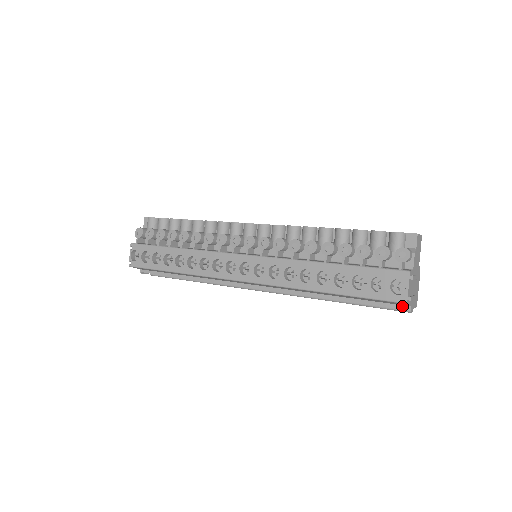
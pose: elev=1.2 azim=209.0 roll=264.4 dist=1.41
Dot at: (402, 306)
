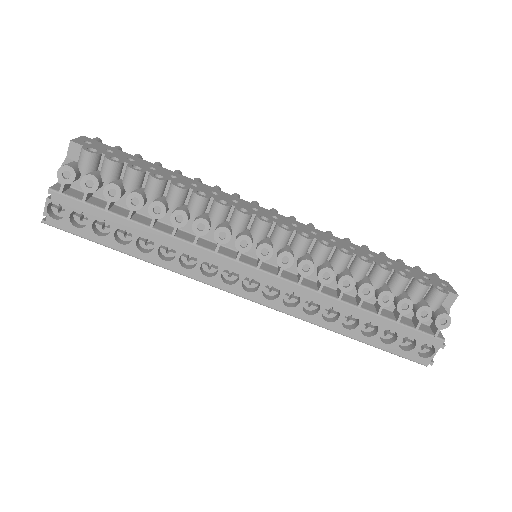
Dot at: occluded
